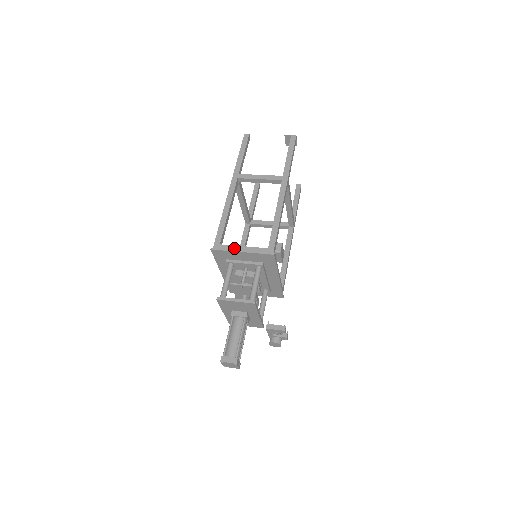
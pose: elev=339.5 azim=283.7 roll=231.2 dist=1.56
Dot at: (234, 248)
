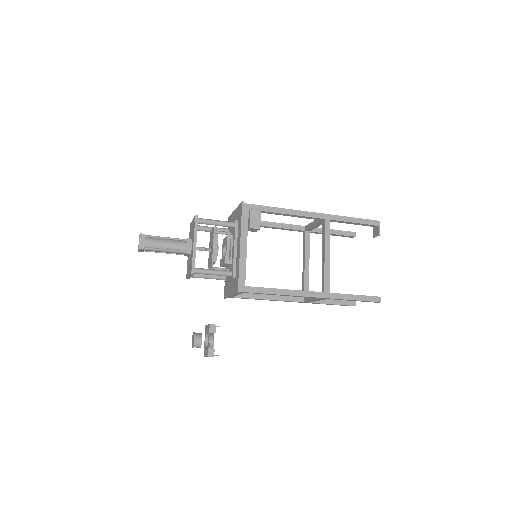
Dot at: occluded
